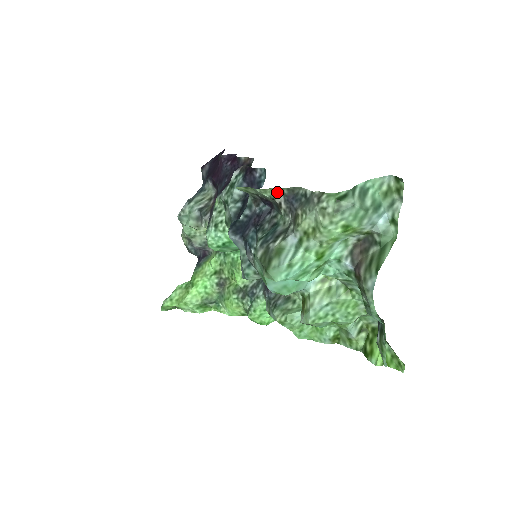
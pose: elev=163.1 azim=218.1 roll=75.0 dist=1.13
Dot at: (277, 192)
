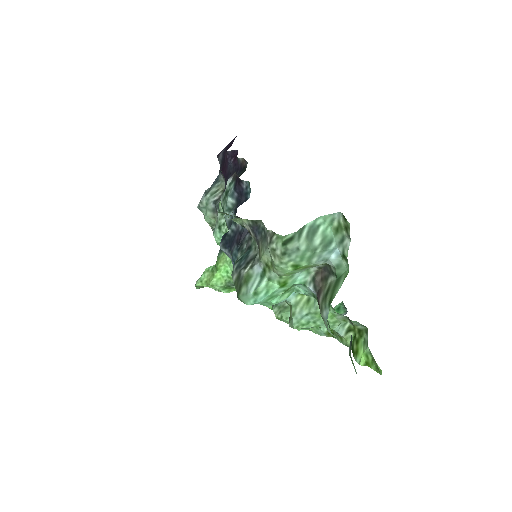
Dot at: (244, 222)
